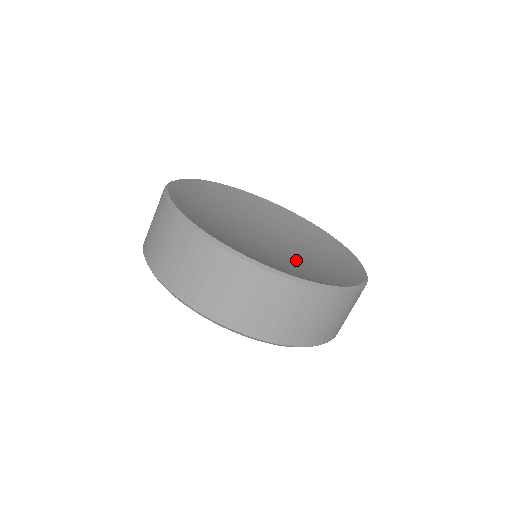
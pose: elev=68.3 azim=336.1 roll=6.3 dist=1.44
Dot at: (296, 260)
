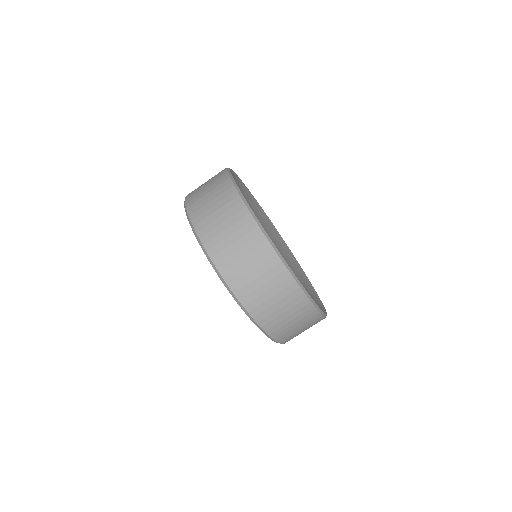
Dot at: occluded
